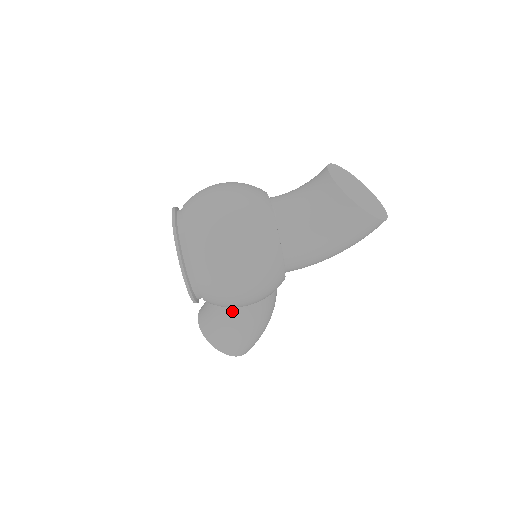
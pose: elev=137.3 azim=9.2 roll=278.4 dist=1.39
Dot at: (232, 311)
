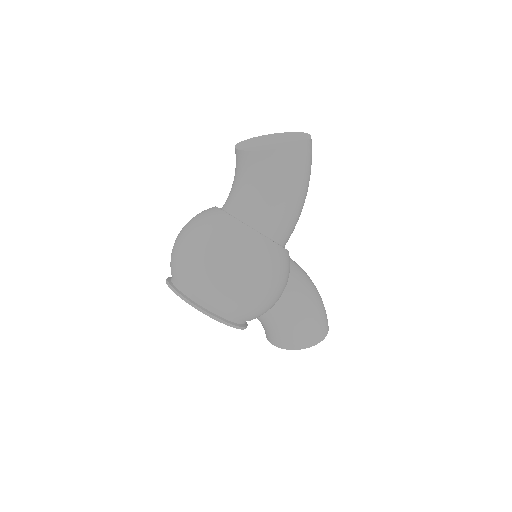
Dot at: (278, 310)
